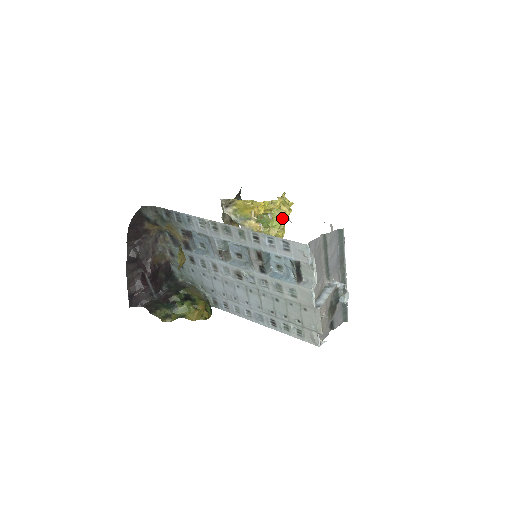
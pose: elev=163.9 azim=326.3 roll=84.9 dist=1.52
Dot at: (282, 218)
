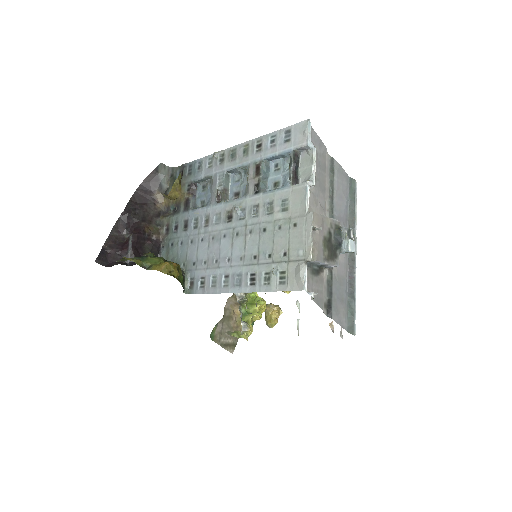
Dot at: occluded
